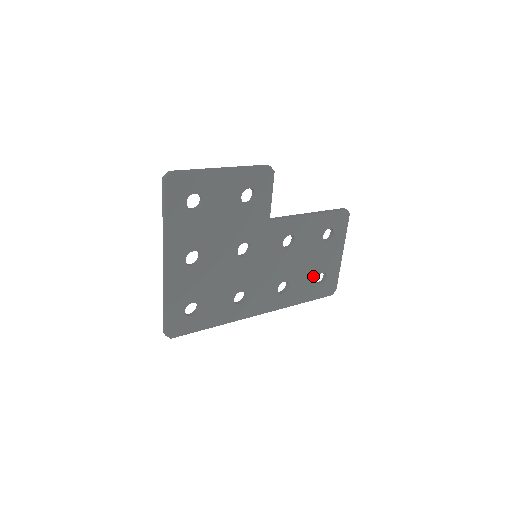
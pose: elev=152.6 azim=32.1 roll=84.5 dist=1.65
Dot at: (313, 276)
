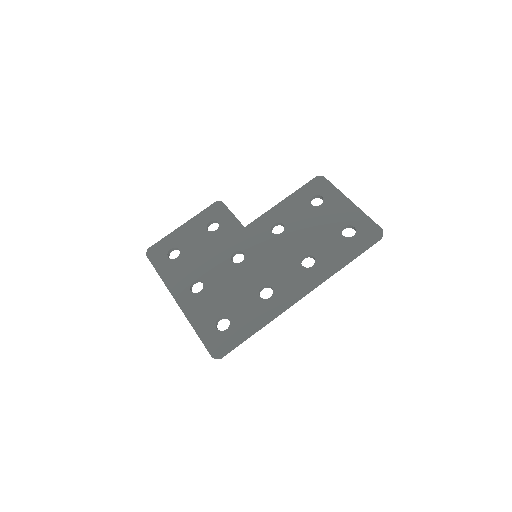
Dot at: (335, 235)
